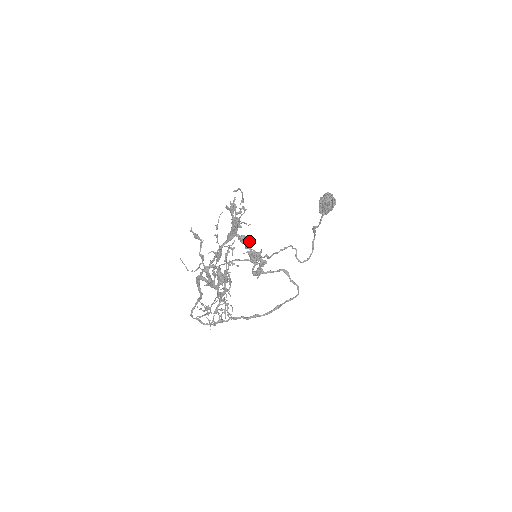
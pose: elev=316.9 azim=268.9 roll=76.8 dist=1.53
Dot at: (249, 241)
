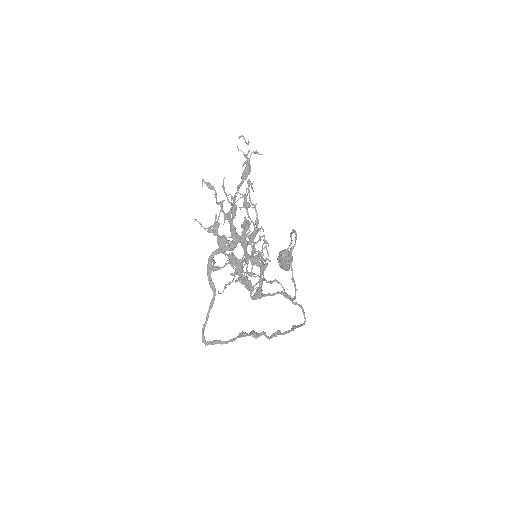
Dot at: occluded
